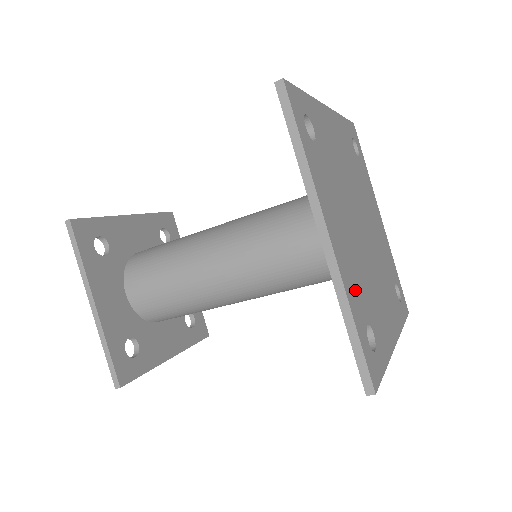
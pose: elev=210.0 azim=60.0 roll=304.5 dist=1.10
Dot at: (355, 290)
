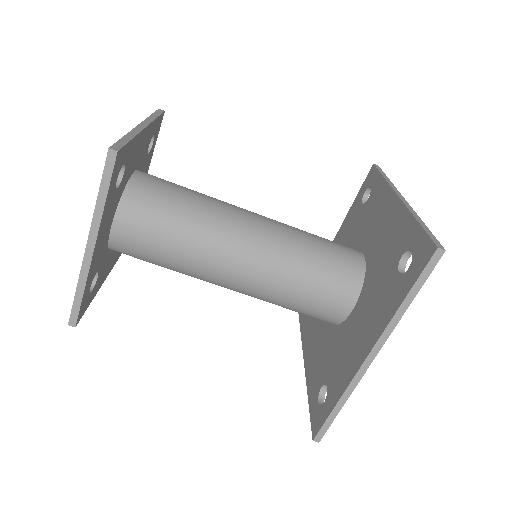
Dot at: occluded
